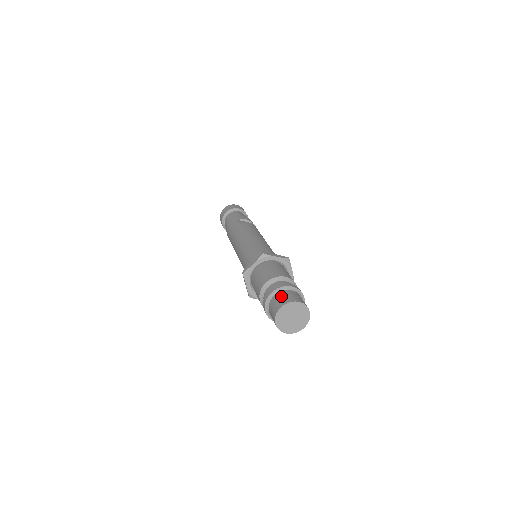
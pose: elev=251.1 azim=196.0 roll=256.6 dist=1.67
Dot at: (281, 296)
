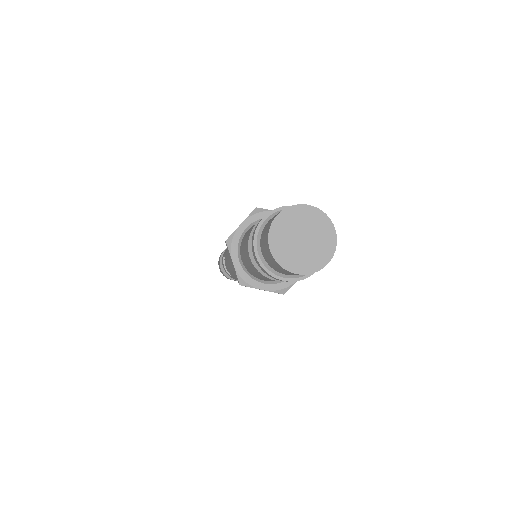
Dot at: occluded
